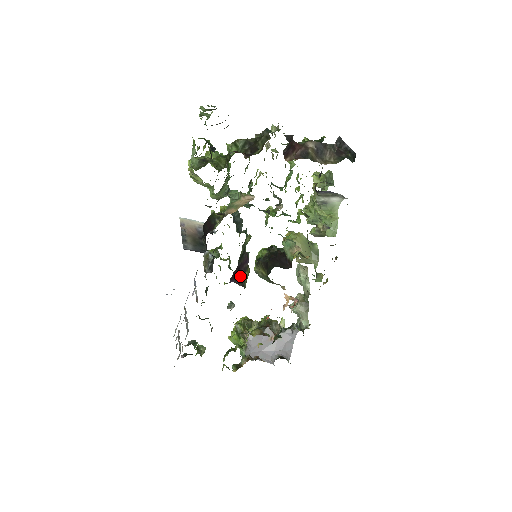
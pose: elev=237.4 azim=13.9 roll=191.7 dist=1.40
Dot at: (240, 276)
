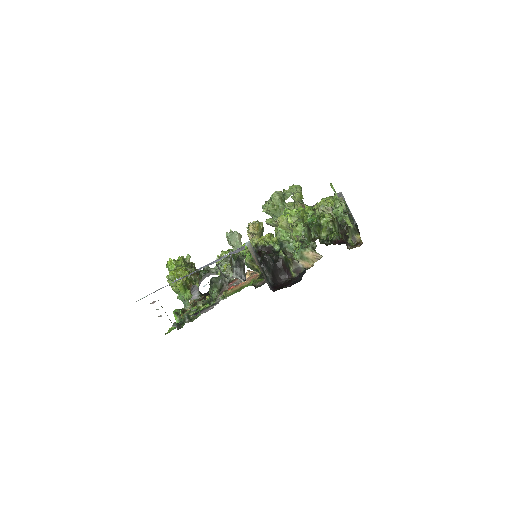
Dot at: occluded
